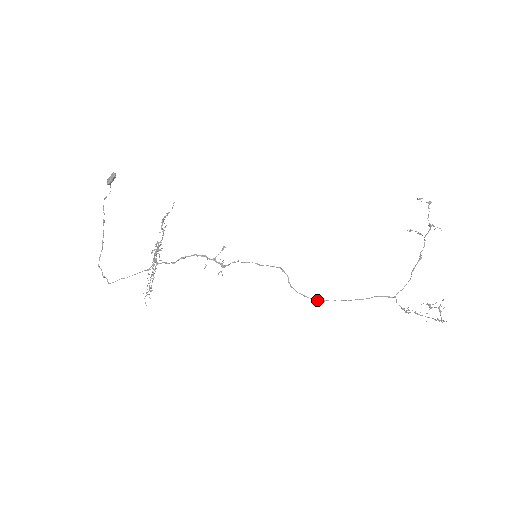
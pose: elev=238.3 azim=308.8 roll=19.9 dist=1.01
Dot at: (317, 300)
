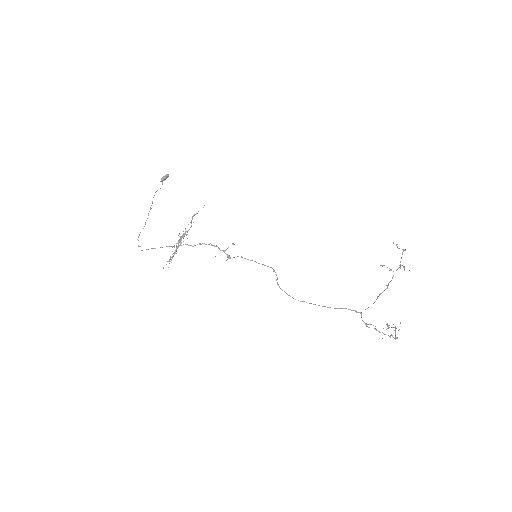
Dot at: occluded
